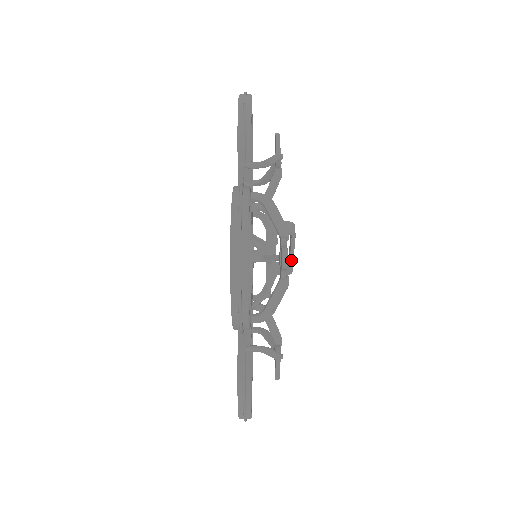
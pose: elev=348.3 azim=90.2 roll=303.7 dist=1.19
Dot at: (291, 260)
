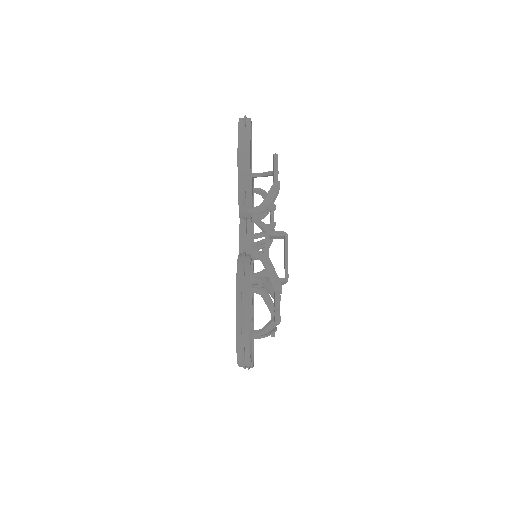
Dot at: (286, 264)
